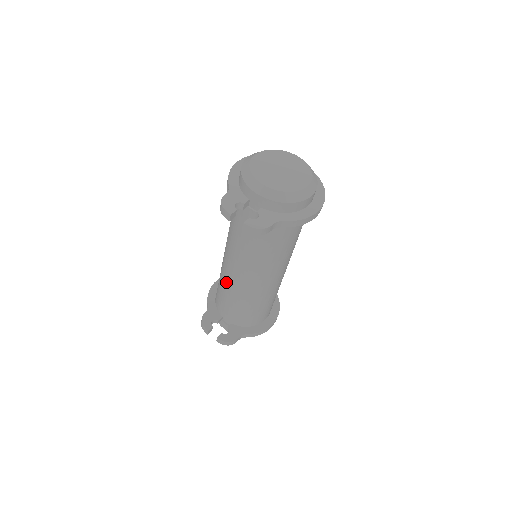
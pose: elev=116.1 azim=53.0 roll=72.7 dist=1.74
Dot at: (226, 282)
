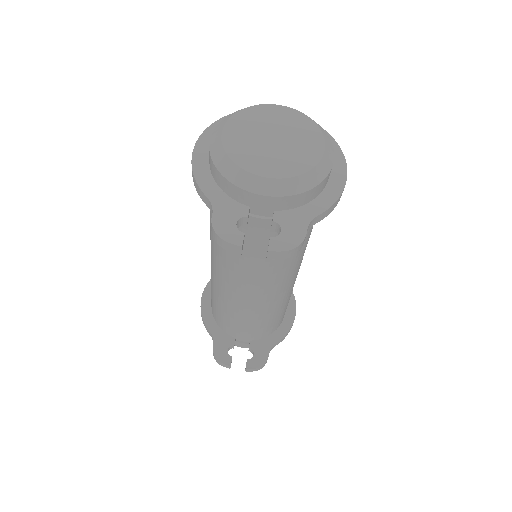
Dot at: (232, 305)
